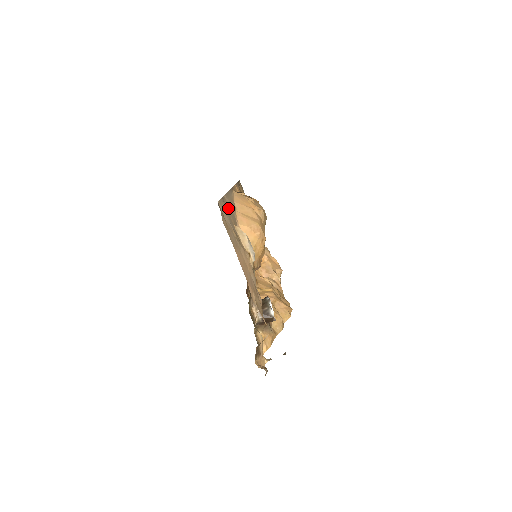
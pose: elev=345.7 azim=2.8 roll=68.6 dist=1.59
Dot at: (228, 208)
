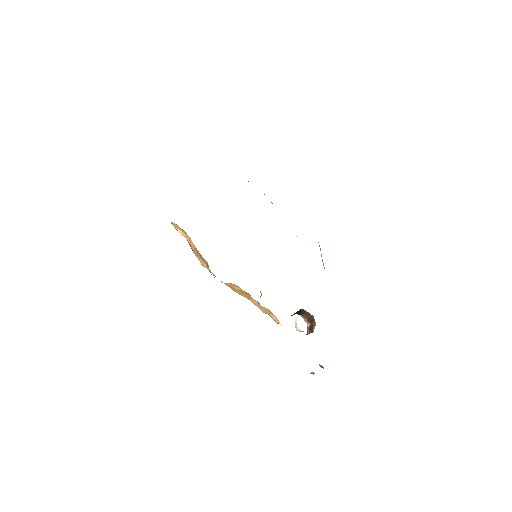
Dot at: occluded
